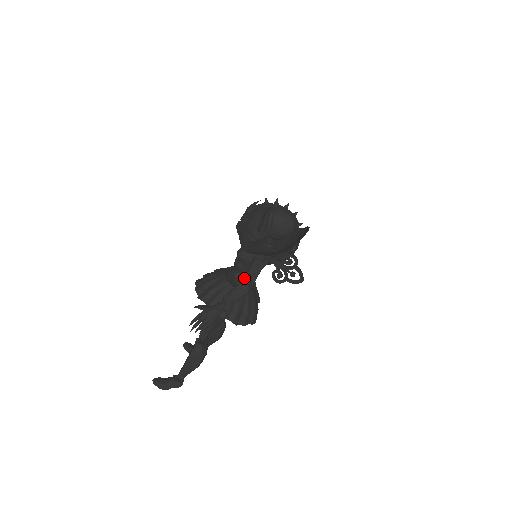
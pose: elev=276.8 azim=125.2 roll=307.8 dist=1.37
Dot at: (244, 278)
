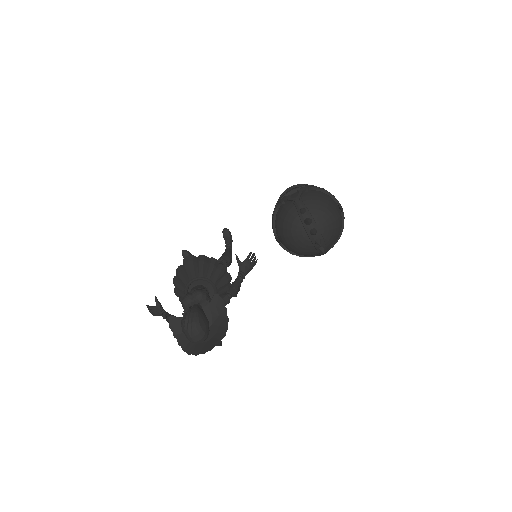
Dot at: occluded
